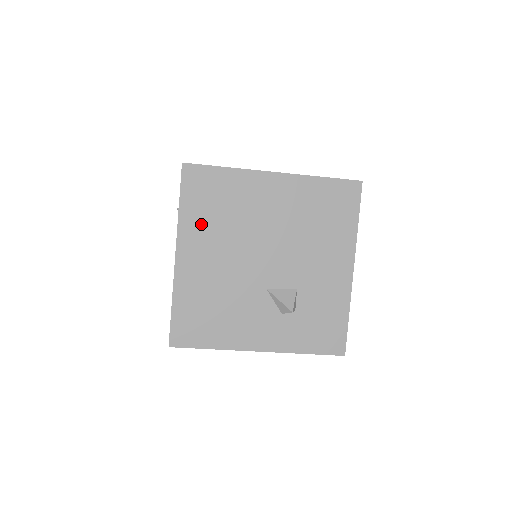
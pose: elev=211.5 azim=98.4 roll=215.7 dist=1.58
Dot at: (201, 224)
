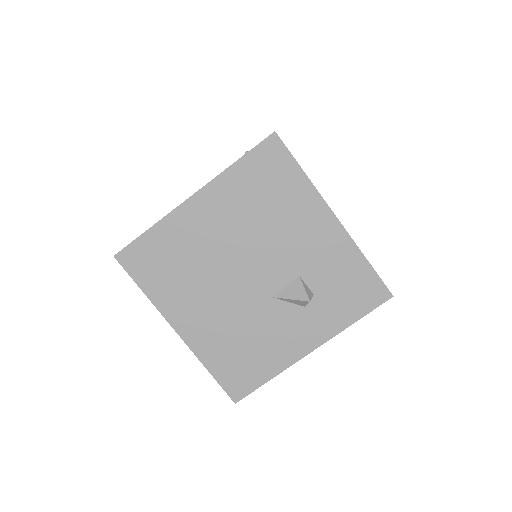
Dot at: (172, 291)
